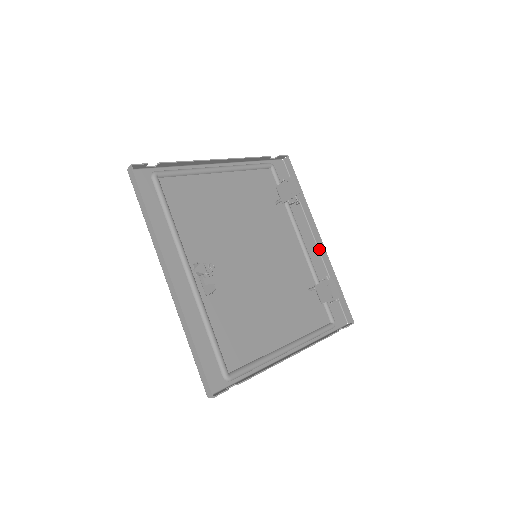
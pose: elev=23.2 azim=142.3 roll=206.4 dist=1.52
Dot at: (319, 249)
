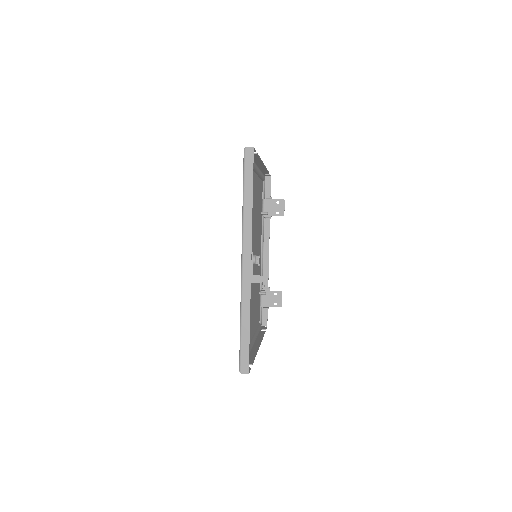
Dot at: (264, 260)
